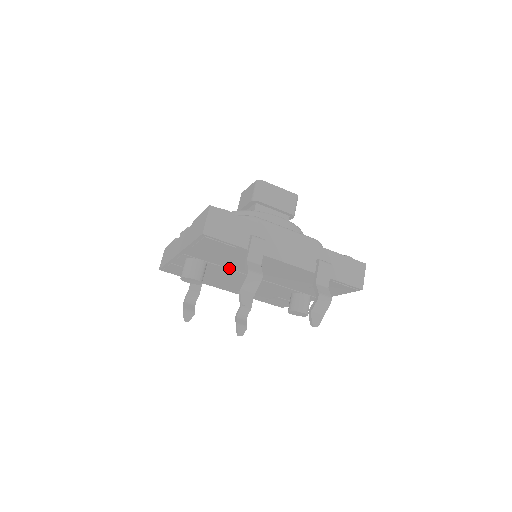
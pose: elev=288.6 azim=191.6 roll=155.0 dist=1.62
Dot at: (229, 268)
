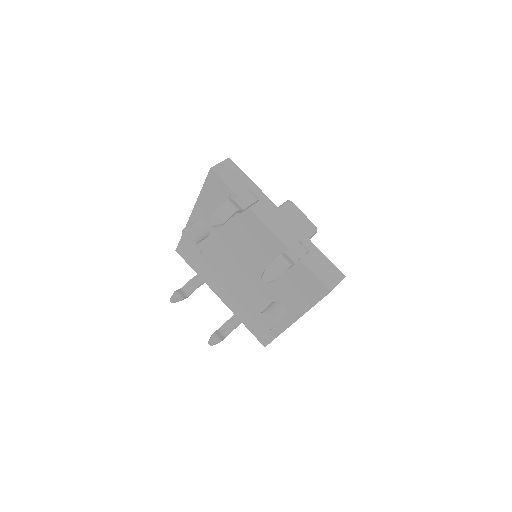
Dot at: (225, 243)
